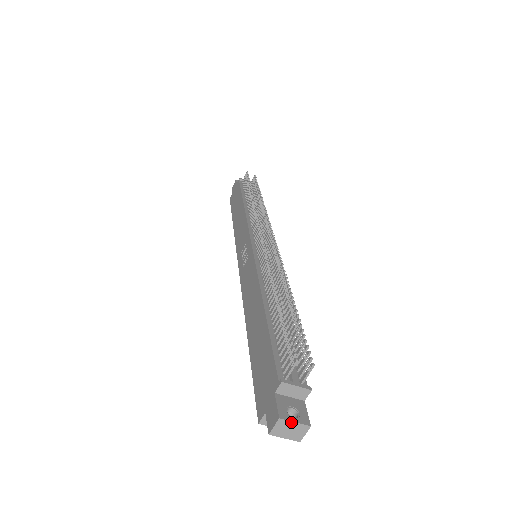
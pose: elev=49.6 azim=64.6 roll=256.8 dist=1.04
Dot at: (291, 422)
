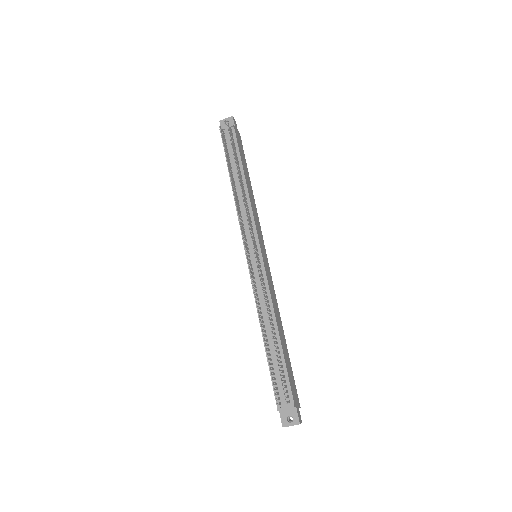
Dot at: occluded
